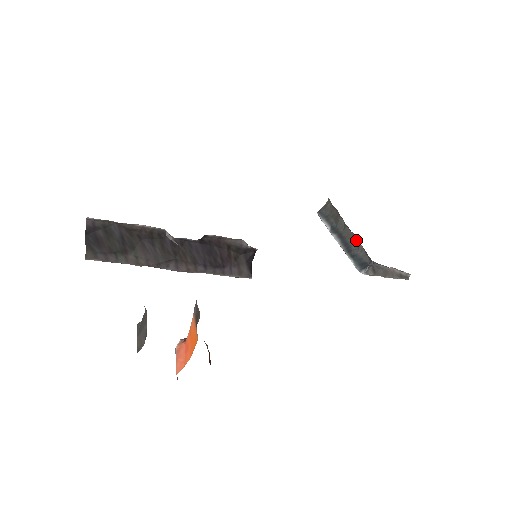
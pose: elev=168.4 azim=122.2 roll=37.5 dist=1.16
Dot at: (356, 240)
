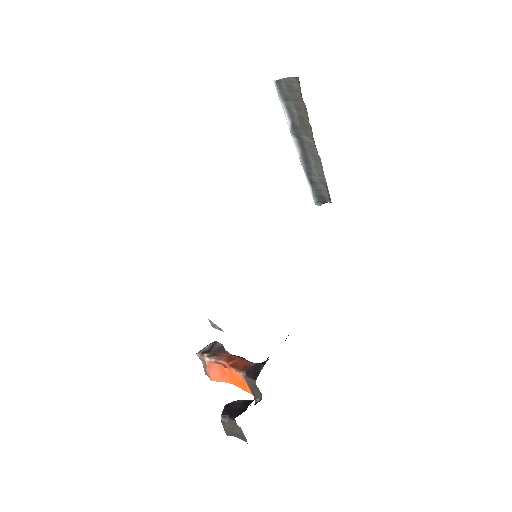
Dot at: (321, 168)
